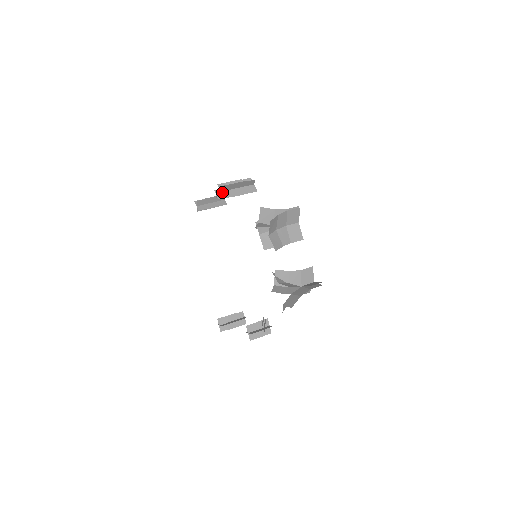
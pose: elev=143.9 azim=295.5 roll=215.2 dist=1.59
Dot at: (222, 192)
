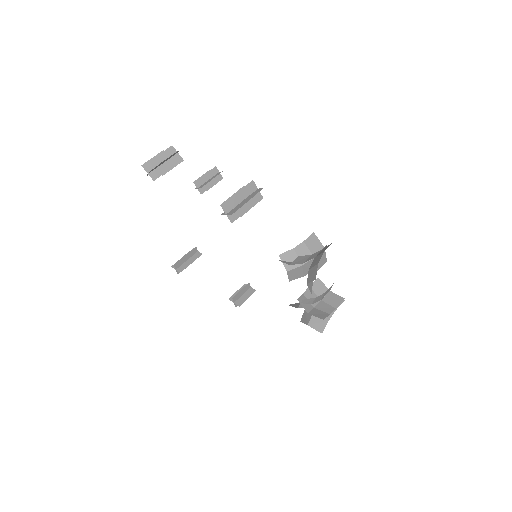
Dot at: (228, 215)
